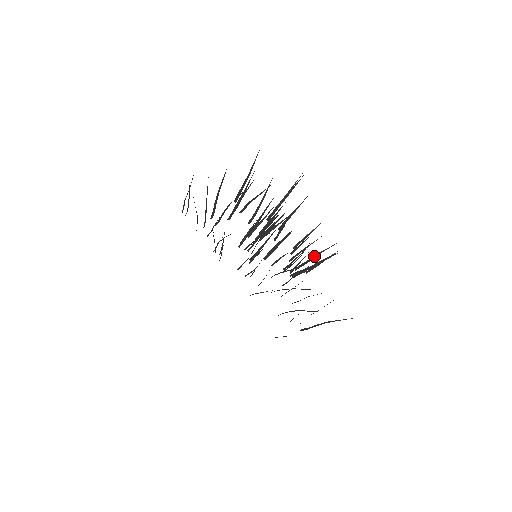
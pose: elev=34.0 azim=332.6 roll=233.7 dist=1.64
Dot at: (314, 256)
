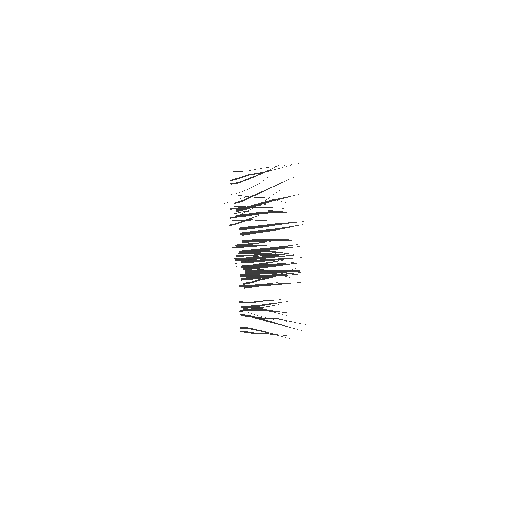
Dot at: (273, 318)
